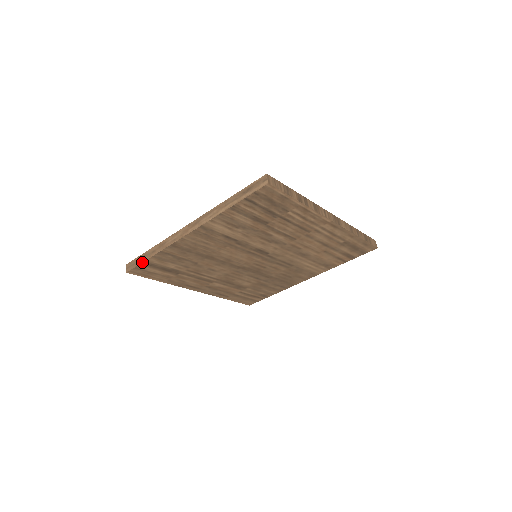
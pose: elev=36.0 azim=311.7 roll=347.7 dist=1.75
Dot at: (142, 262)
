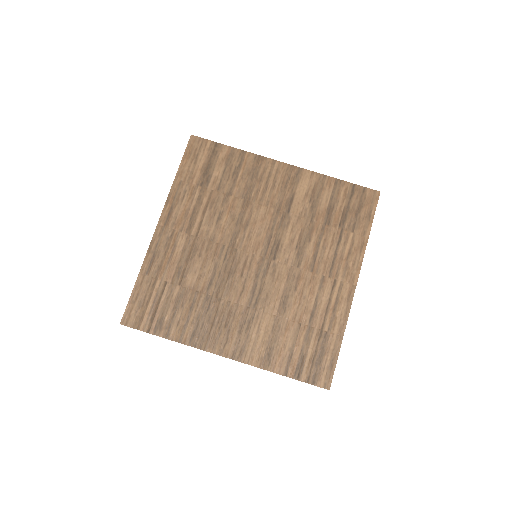
Dot at: occluded
